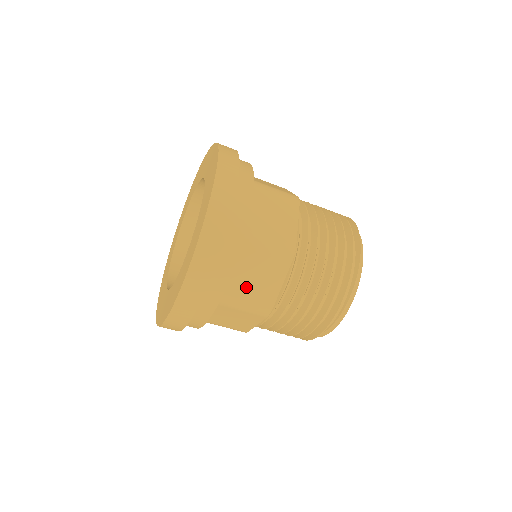
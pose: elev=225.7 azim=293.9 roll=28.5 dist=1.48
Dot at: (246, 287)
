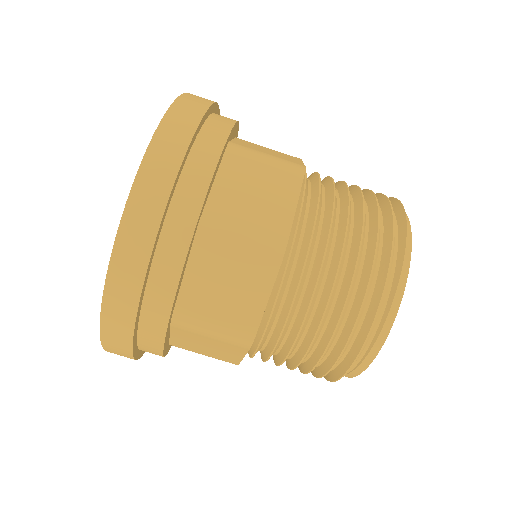
Dot at: (211, 303)
